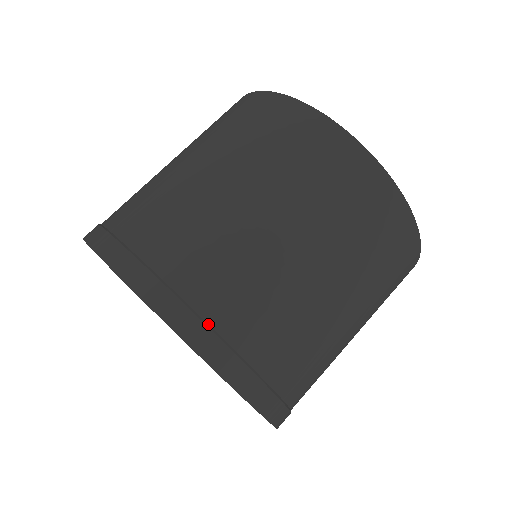
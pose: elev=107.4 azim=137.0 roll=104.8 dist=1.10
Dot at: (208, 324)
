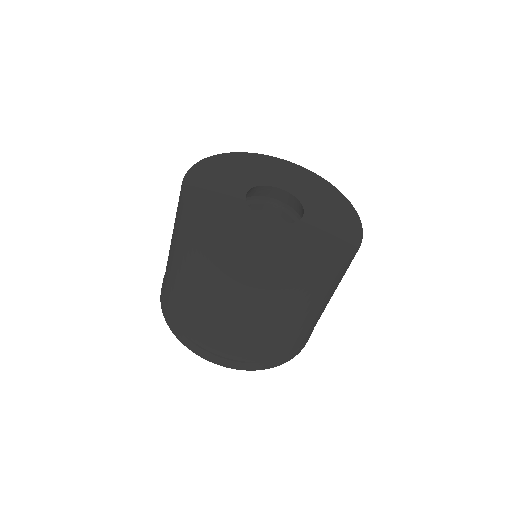
Dot at: (219, 355)
